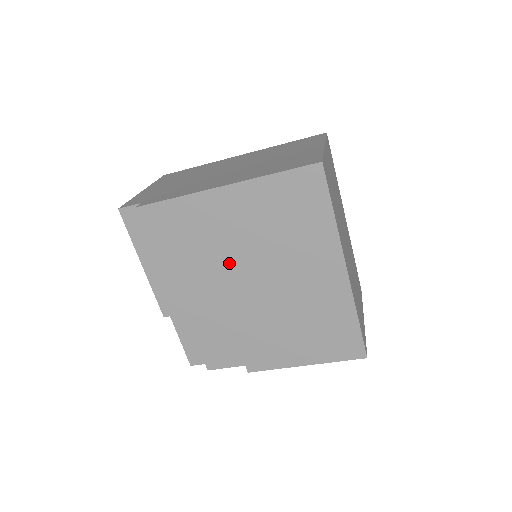
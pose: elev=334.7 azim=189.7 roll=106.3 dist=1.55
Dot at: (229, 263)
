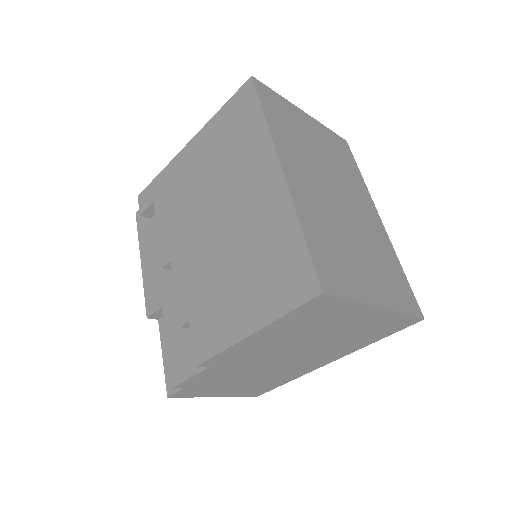
Dot at: (188, 216)
